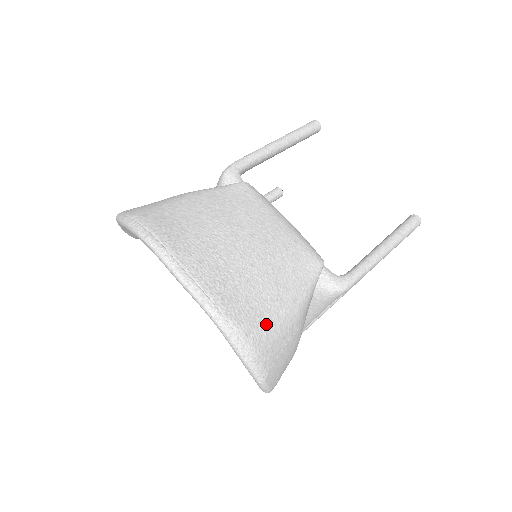
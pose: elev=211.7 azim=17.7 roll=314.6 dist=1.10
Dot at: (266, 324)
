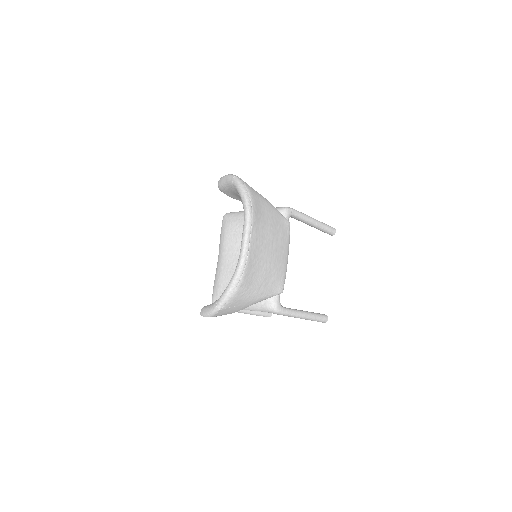
Dot at: (248, 290)
